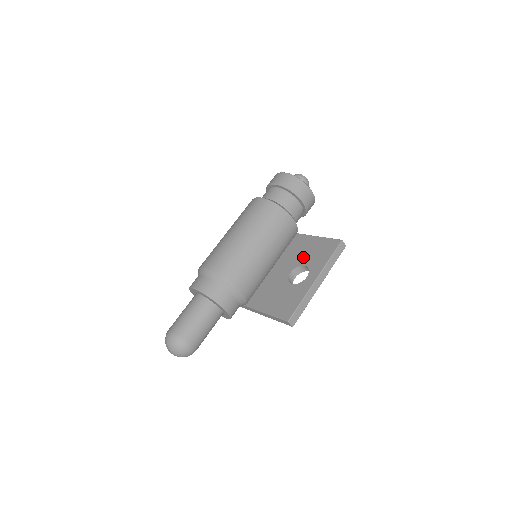
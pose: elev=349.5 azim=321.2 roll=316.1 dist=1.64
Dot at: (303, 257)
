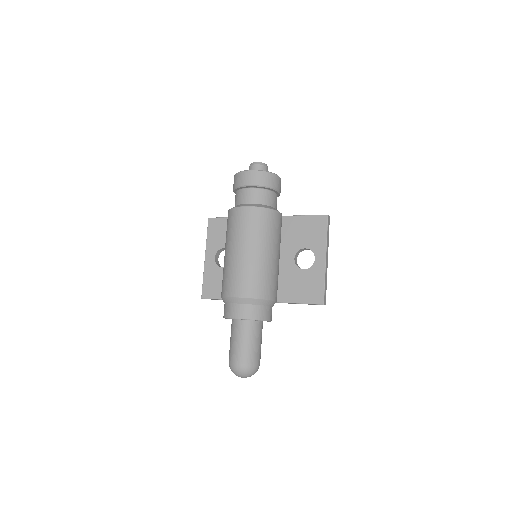
Dot at: (298, 240)
